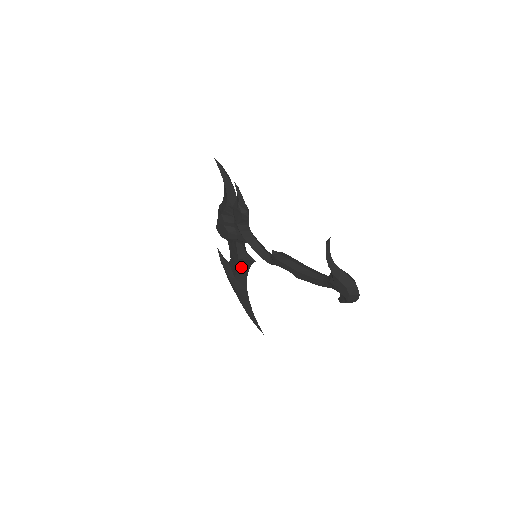
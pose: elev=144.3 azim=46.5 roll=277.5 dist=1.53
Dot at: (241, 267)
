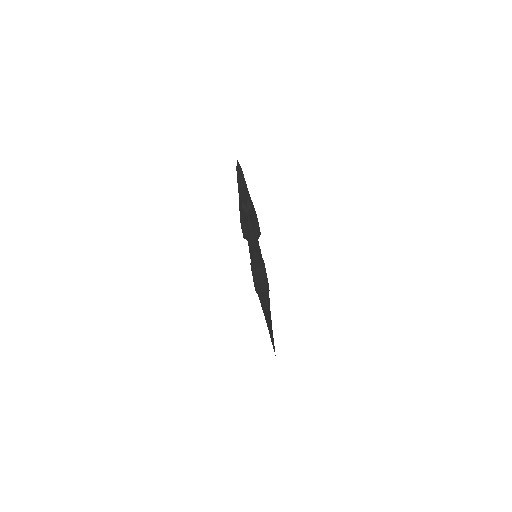
Dot at: occluded
